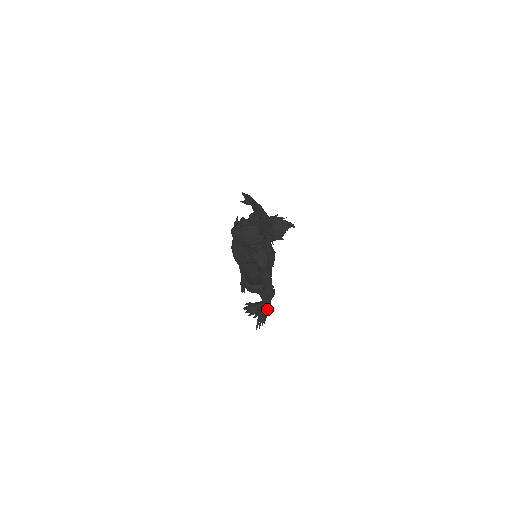
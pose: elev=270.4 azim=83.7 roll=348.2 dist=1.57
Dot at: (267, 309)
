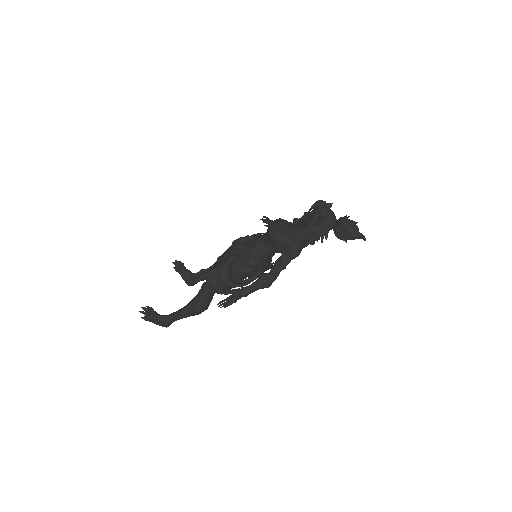
Dot at: (248, 294)
